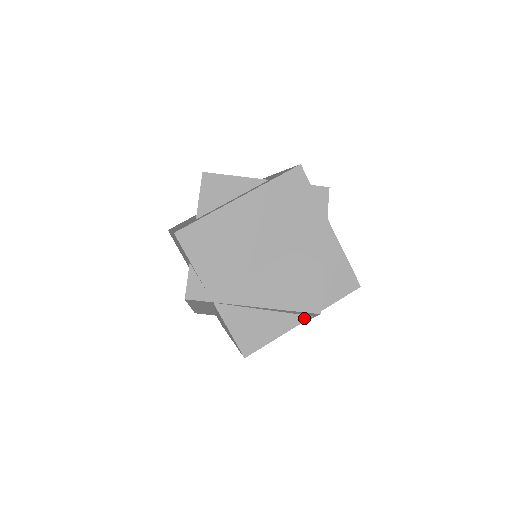
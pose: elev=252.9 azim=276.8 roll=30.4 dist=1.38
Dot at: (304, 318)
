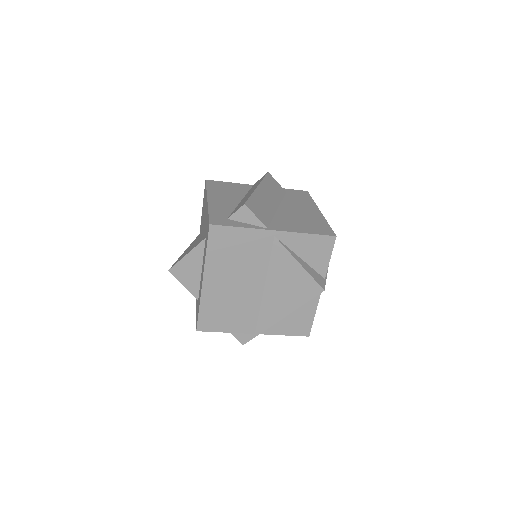
Dot at: occluded
